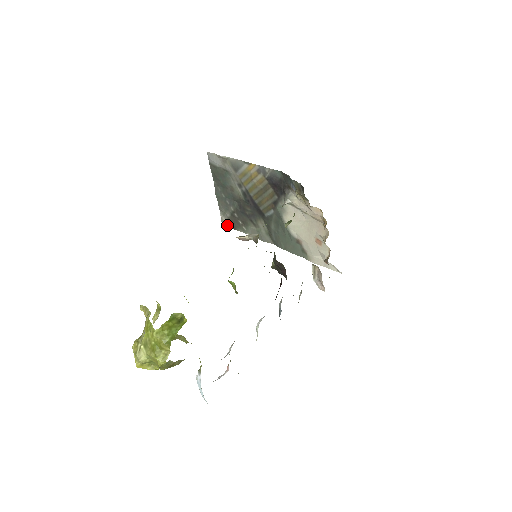
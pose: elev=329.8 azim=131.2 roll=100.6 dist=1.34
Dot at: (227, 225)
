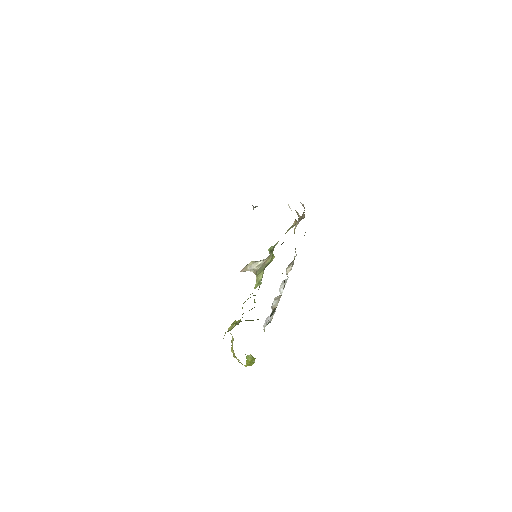
Dot at: occluded
